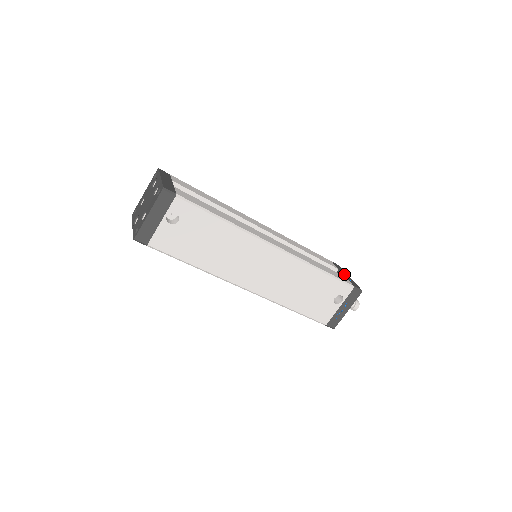
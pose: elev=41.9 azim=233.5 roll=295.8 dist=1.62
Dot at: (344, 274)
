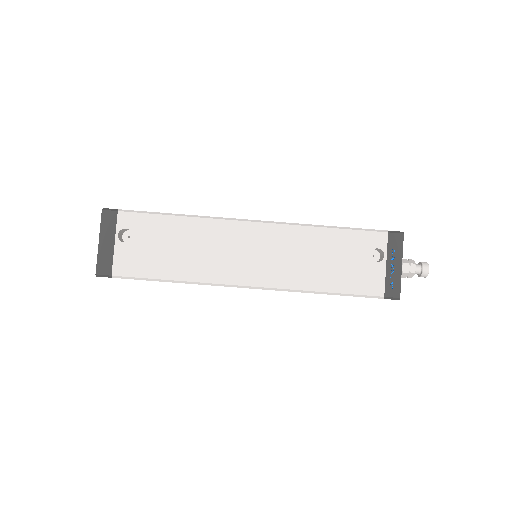
Dot at: occluded
